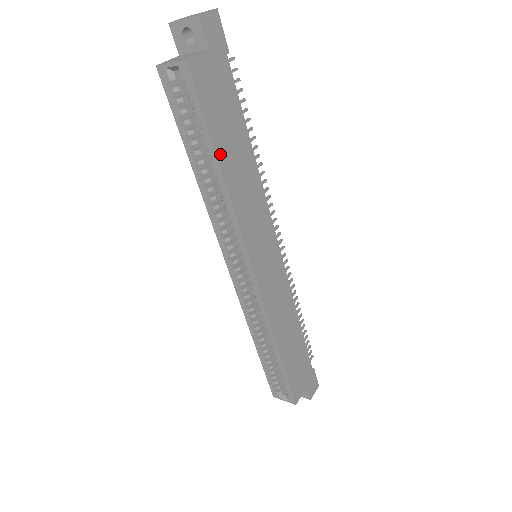
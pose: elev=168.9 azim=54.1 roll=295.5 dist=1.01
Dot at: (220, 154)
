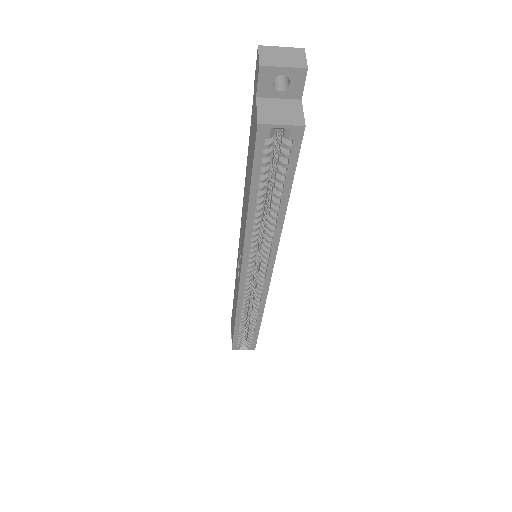
Dot at: (288, 196)
